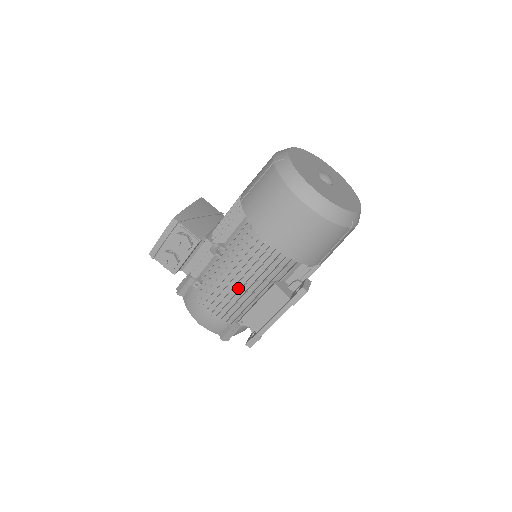
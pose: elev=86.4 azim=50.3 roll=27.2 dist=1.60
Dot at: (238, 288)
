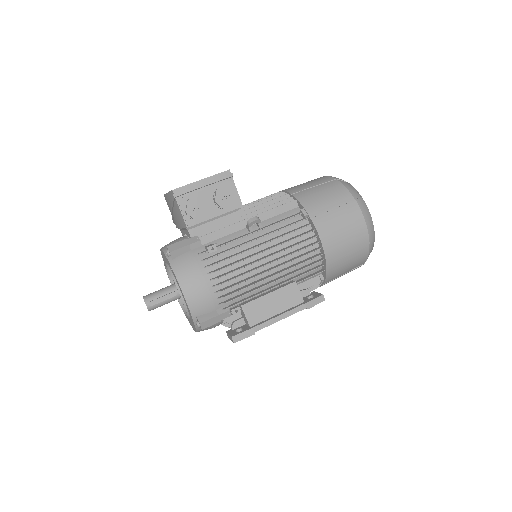
Dot at: (258, 271)
